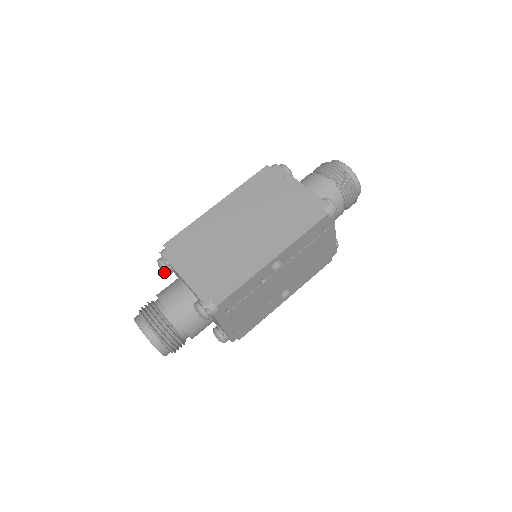
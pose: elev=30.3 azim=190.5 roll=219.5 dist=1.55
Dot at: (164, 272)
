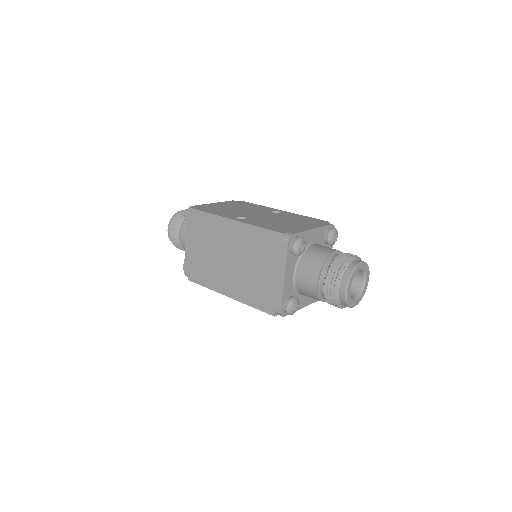
Dot at: occluded
